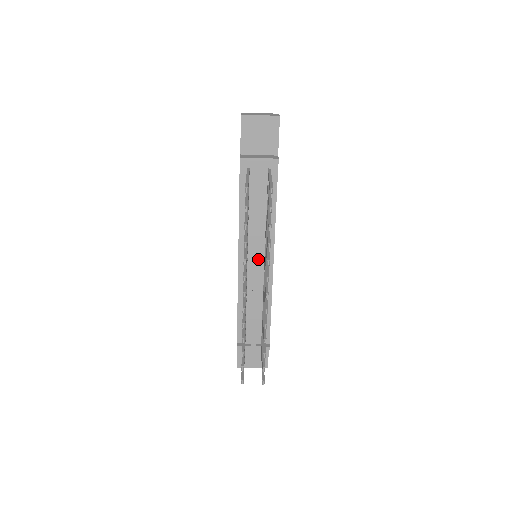
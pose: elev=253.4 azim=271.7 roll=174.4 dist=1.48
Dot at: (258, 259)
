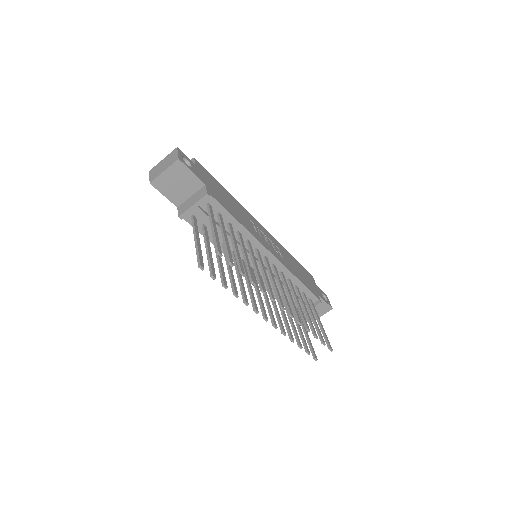
Dot at: (258, 263)
